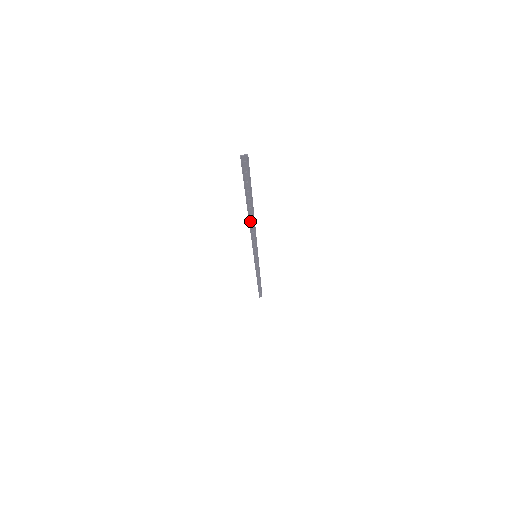
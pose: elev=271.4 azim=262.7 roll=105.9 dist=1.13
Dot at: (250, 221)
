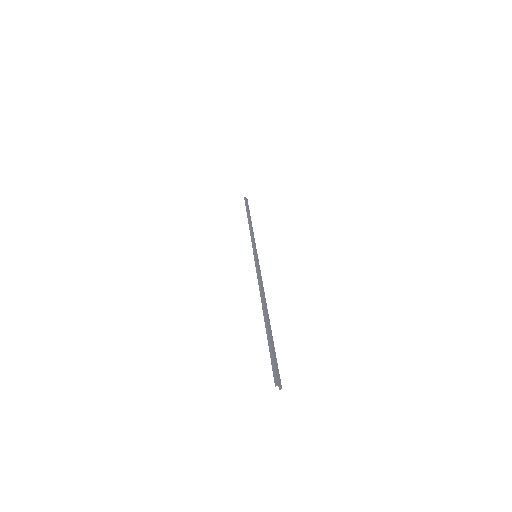
Dot at: (264, 302)
